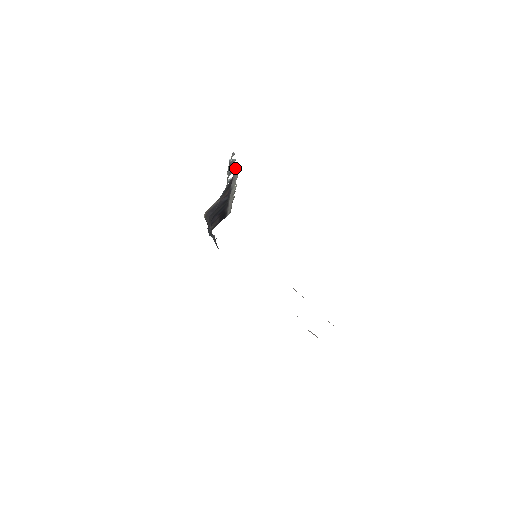
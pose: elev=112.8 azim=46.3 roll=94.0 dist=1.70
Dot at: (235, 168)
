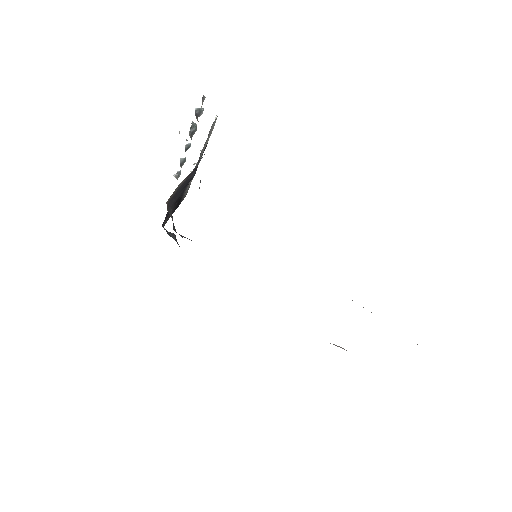
Dot at: occluded
